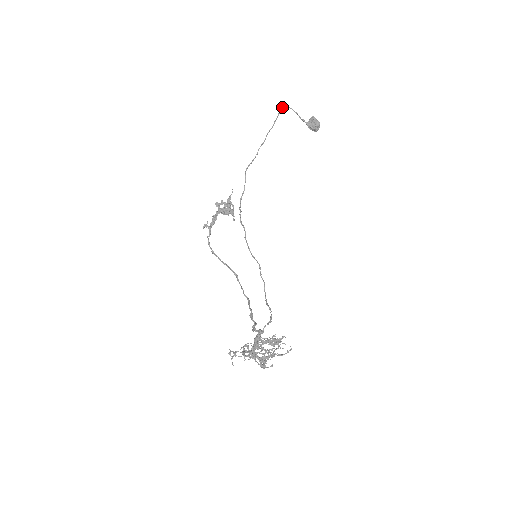
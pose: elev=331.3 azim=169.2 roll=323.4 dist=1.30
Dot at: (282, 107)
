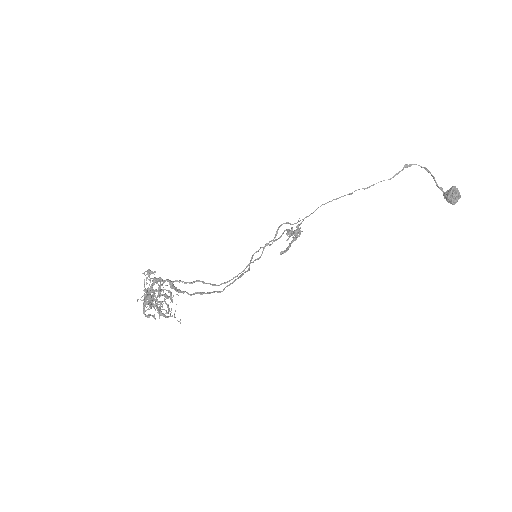
Dot at: (411, 164)
